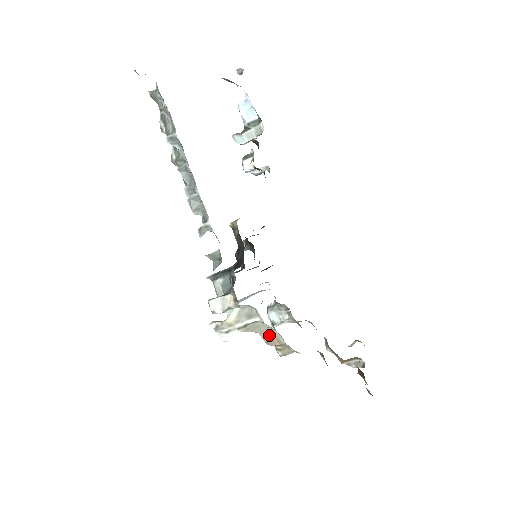
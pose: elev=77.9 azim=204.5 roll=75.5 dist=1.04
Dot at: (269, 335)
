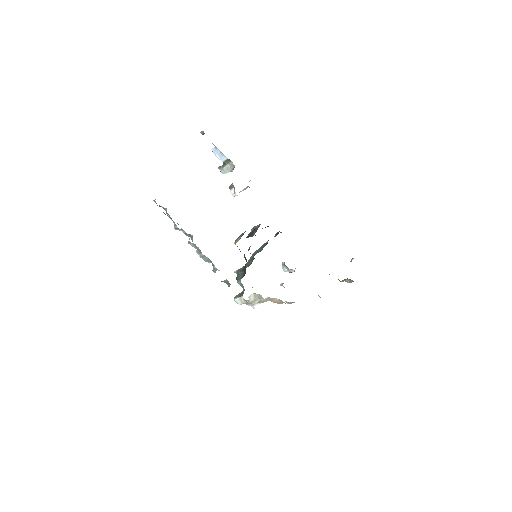
Dot at: (276, 301)
